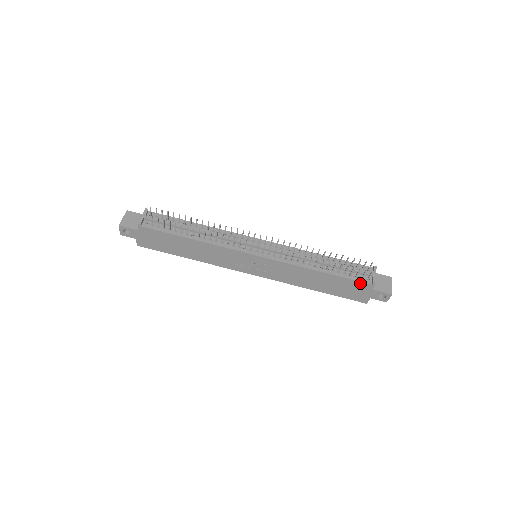
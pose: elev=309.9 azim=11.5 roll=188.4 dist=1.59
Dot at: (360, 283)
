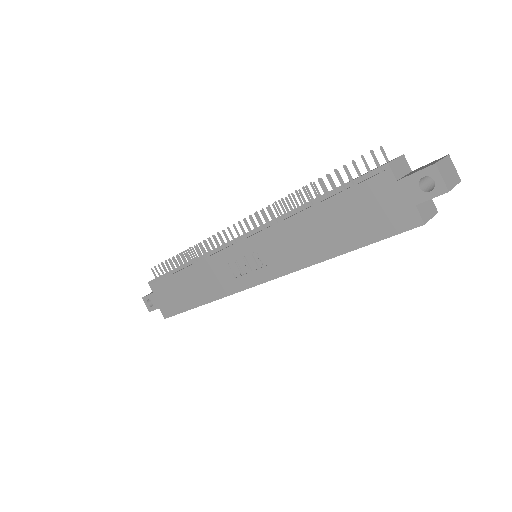
Dot at: (369, 184)
